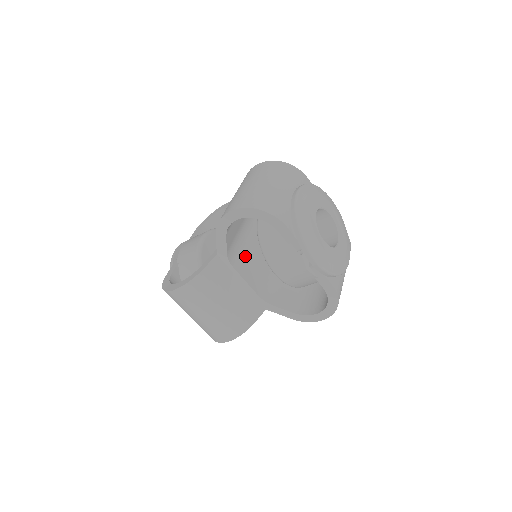
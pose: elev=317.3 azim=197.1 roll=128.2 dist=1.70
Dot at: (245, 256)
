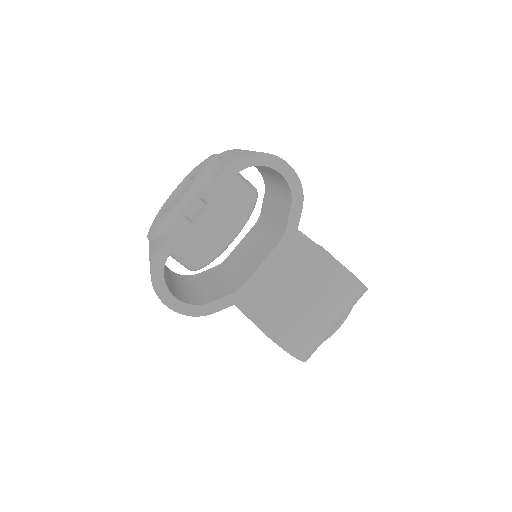
Dot at: occluded
